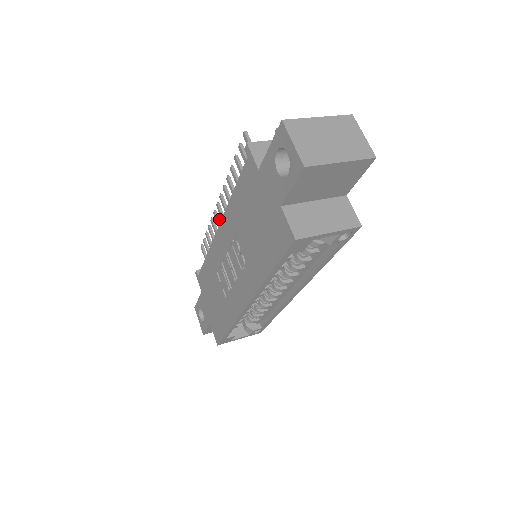
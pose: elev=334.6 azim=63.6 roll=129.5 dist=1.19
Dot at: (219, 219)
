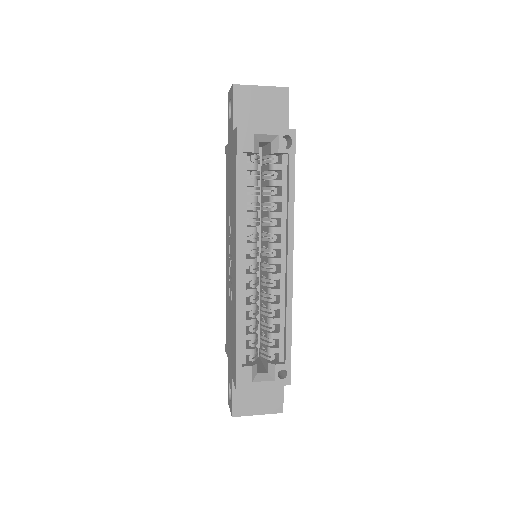
Dot at: occluded
